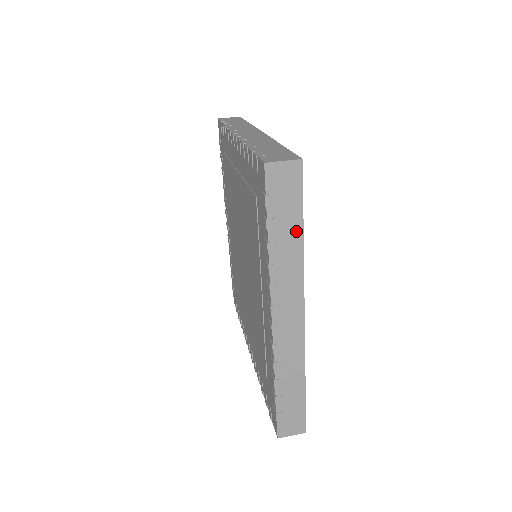
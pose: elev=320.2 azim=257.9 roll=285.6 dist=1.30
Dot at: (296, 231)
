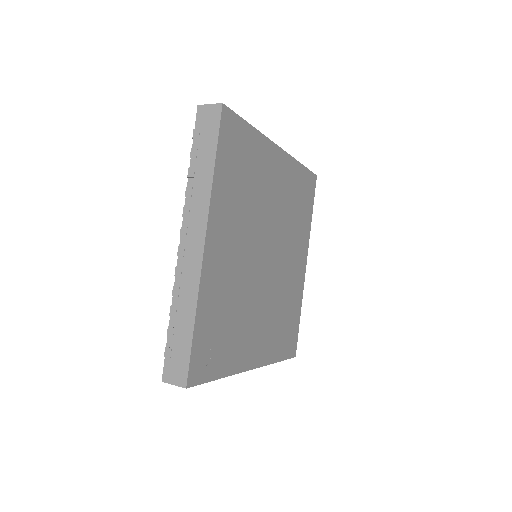
Dot at: (210, 161)
